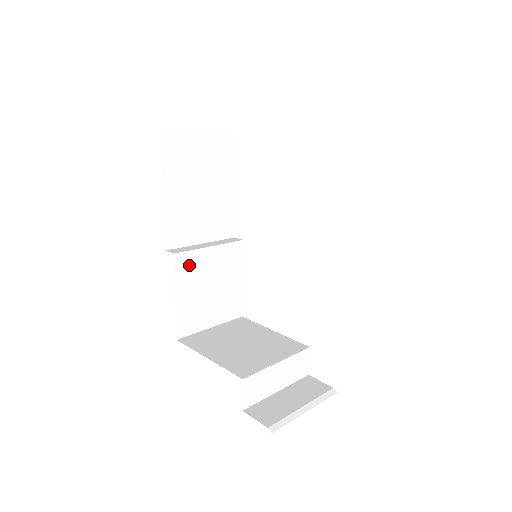
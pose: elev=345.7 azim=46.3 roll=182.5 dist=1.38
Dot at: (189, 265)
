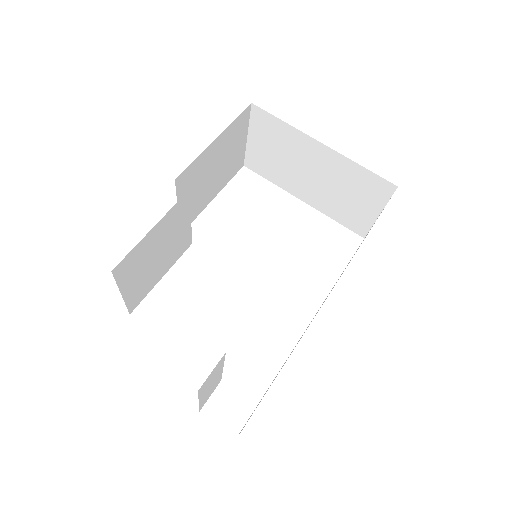
Dot at: (179, 213)
